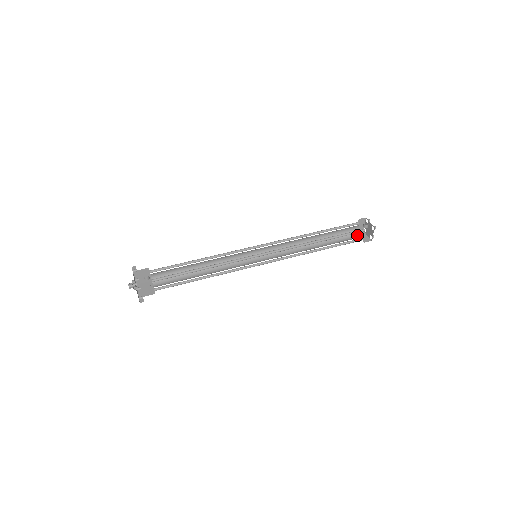
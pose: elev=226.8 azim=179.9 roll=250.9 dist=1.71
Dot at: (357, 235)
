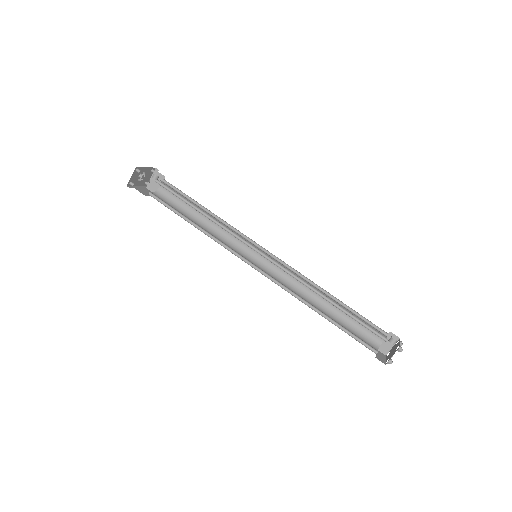
Dot at: (374, 347)
